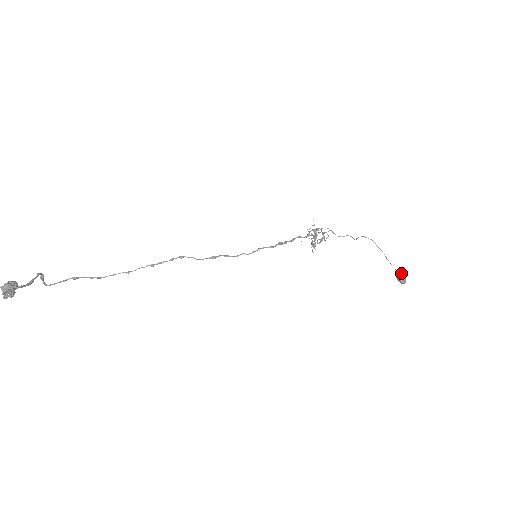
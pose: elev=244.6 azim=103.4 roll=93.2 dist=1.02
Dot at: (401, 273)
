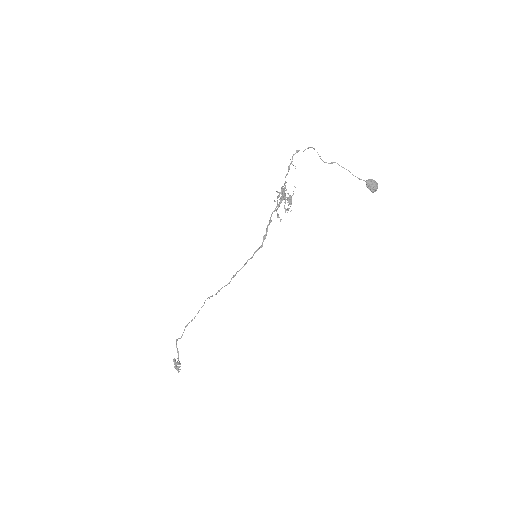
Dot at: (371, 183)
